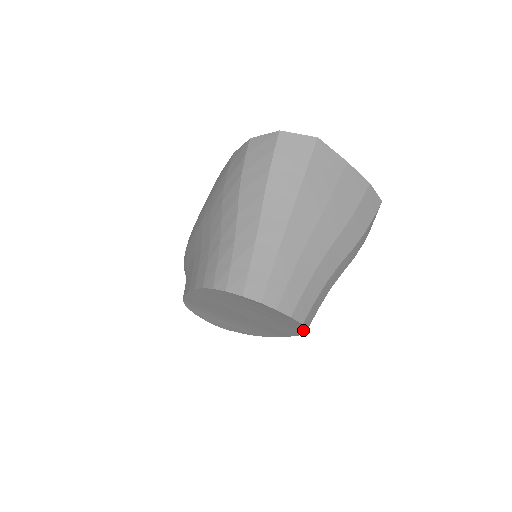
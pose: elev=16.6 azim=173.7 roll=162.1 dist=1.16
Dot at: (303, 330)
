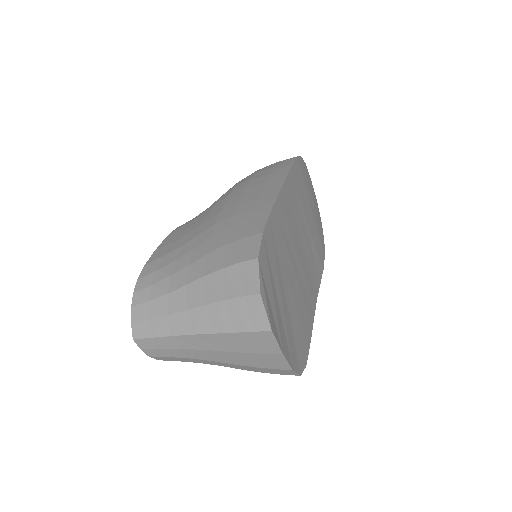
Dot at: occluded
